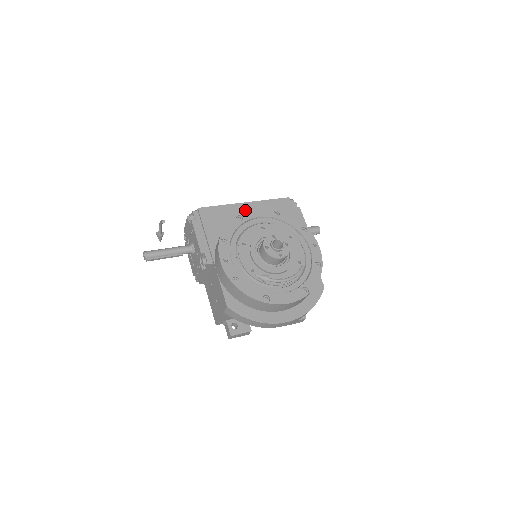
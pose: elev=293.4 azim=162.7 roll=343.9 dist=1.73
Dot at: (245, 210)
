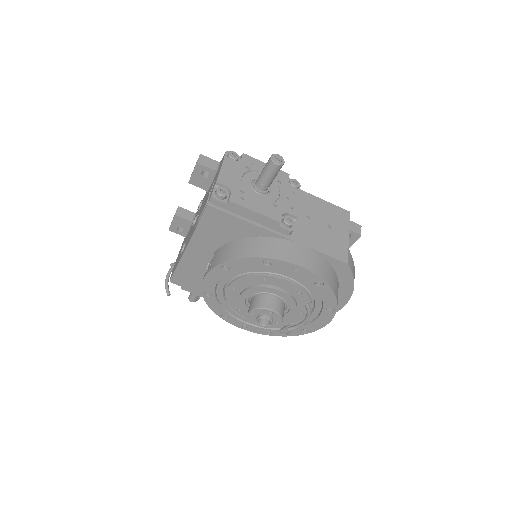
Dot at: occluded
